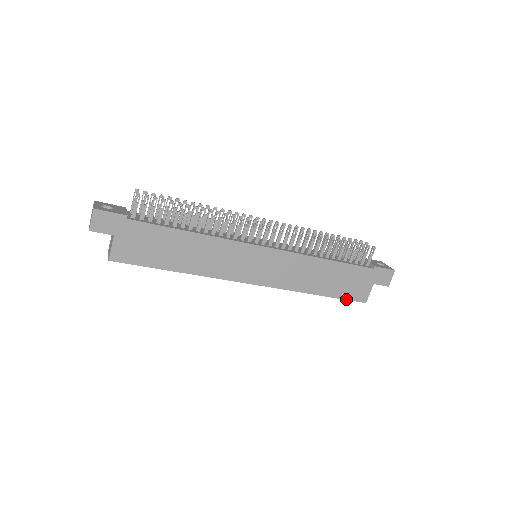
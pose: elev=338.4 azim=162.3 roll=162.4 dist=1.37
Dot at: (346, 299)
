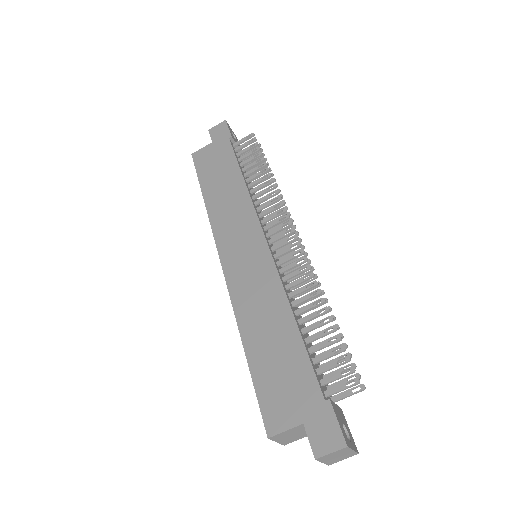
Dot at: (258, 395)
